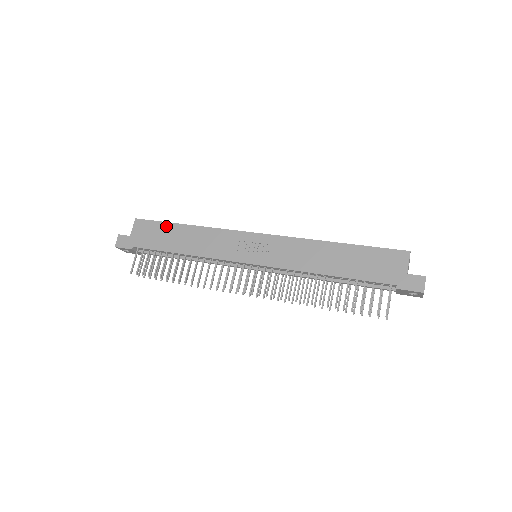
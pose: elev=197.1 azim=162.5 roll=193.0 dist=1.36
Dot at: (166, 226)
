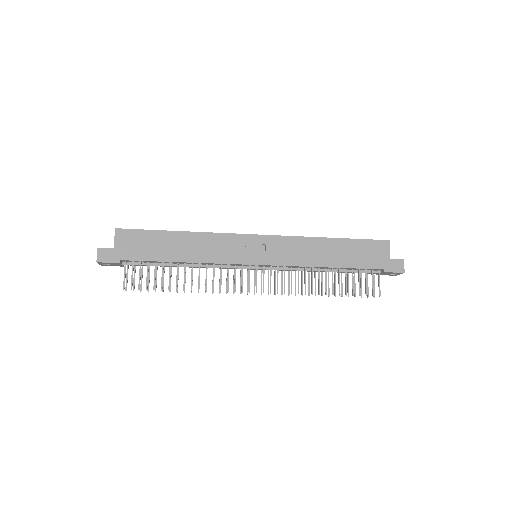
Dot at: (156, 234)
